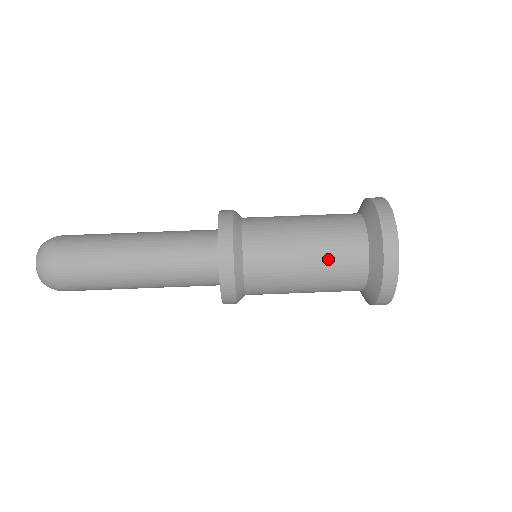
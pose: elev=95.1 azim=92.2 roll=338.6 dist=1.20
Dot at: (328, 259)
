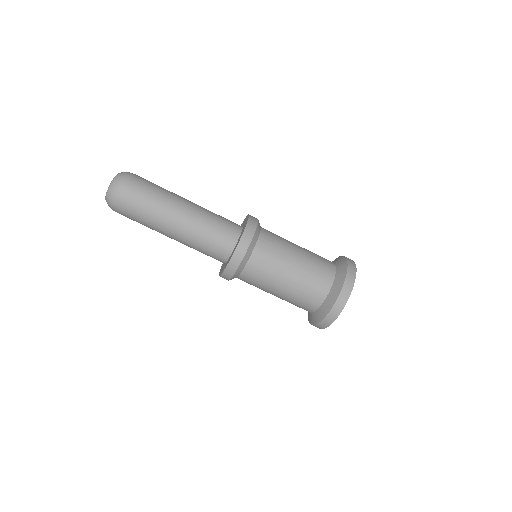
Dot at: (300, 288)
